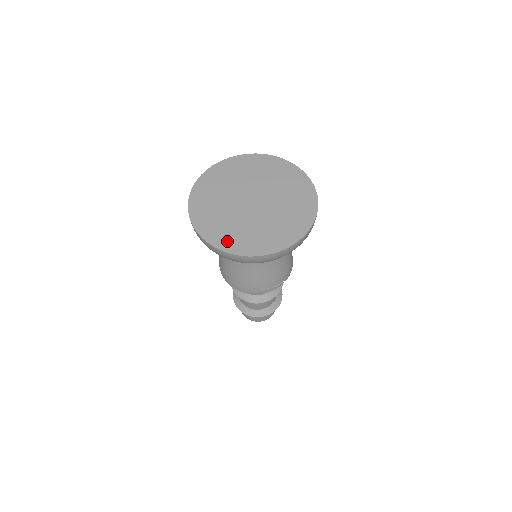
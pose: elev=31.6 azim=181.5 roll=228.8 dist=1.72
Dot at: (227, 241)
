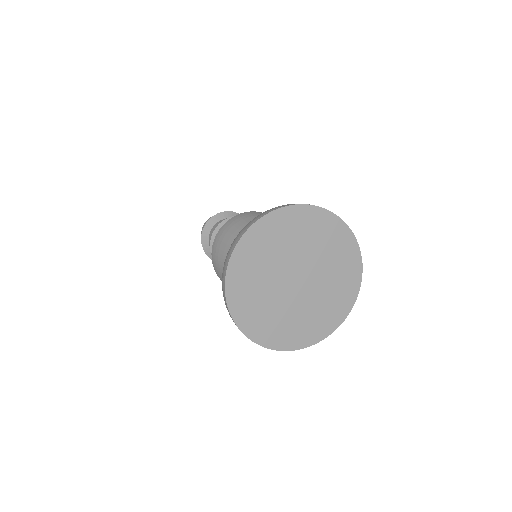
Dot at: (264, 333)
